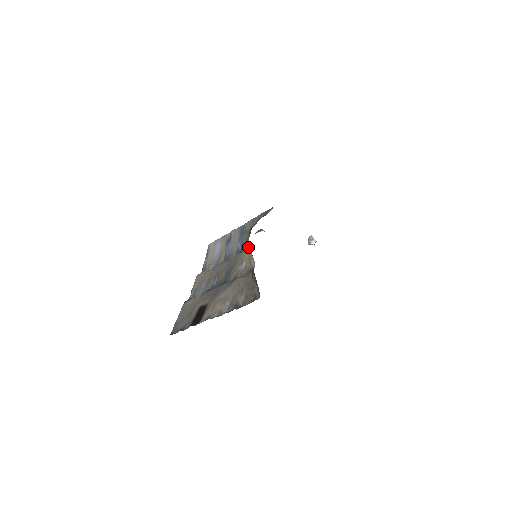
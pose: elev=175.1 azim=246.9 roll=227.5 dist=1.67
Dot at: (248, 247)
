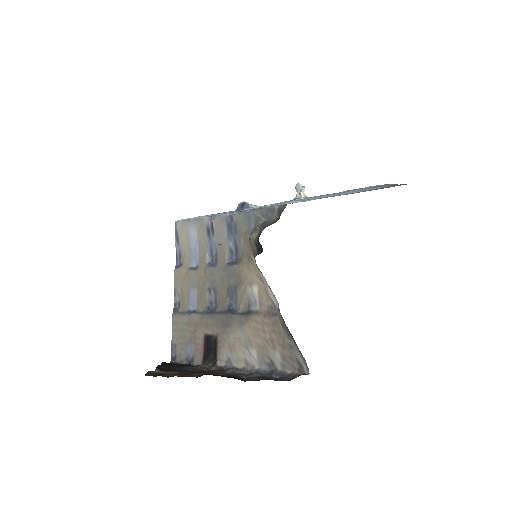
Dot at: (255, 265)
